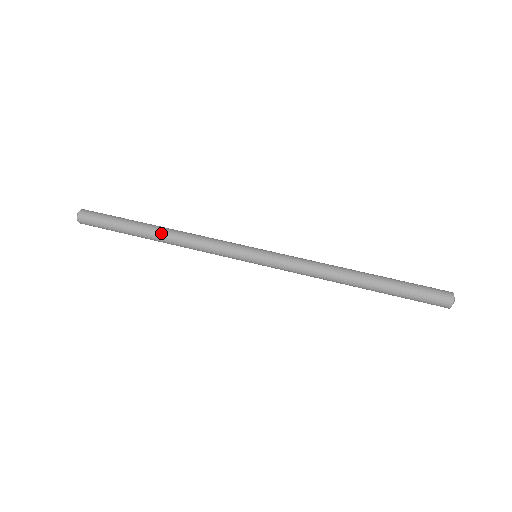
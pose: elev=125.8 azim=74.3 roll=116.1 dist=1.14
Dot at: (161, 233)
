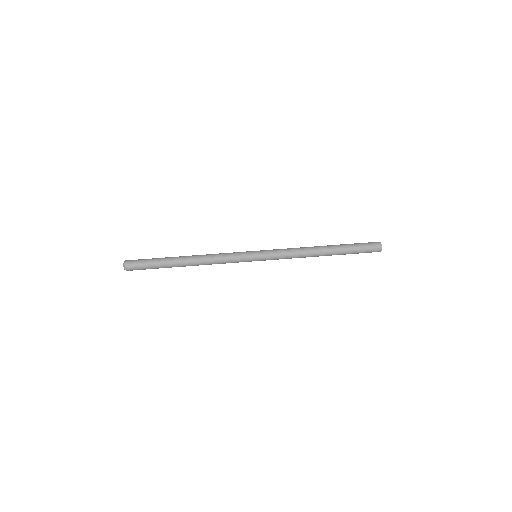
Dot at: (189, 256)
